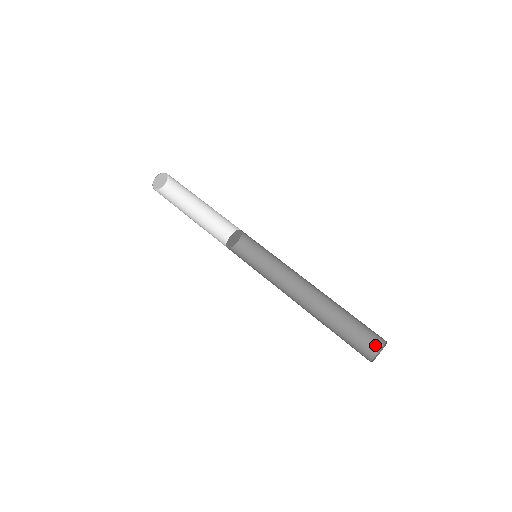
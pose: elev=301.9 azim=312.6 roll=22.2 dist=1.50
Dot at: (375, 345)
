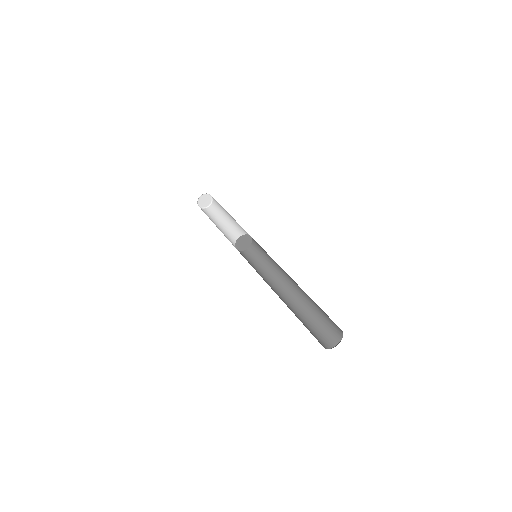
Dot at: (328, 343)
